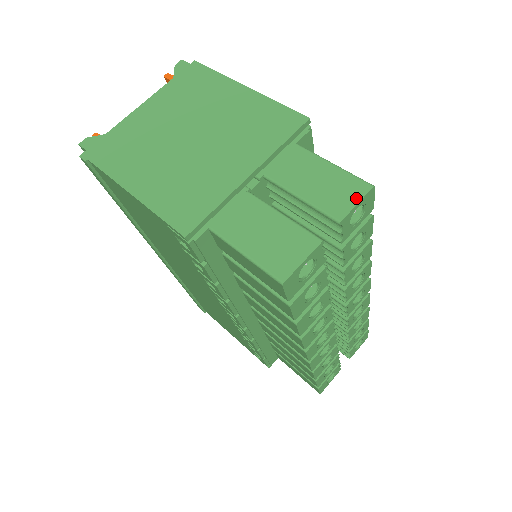
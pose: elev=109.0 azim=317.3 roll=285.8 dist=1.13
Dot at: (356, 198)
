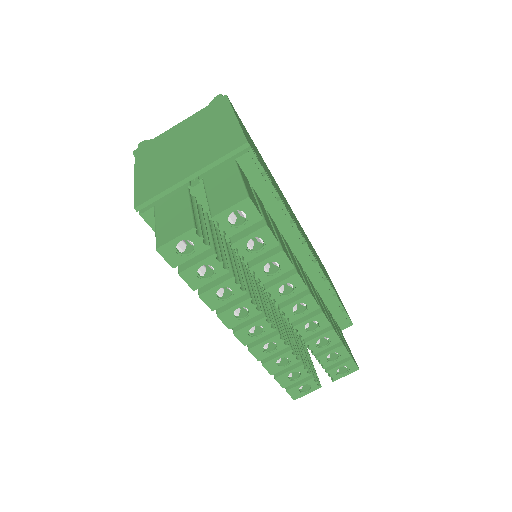
Dot at: (232, 203)
